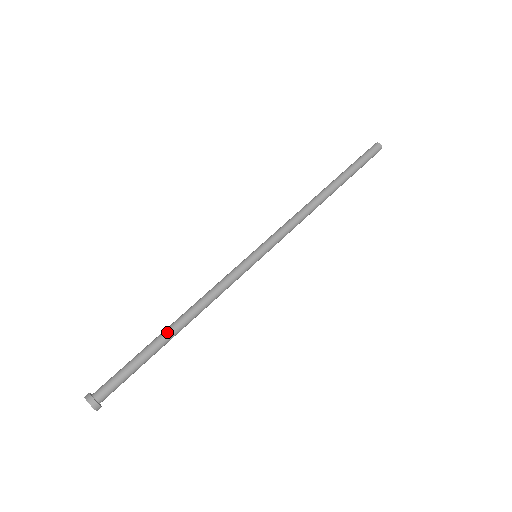
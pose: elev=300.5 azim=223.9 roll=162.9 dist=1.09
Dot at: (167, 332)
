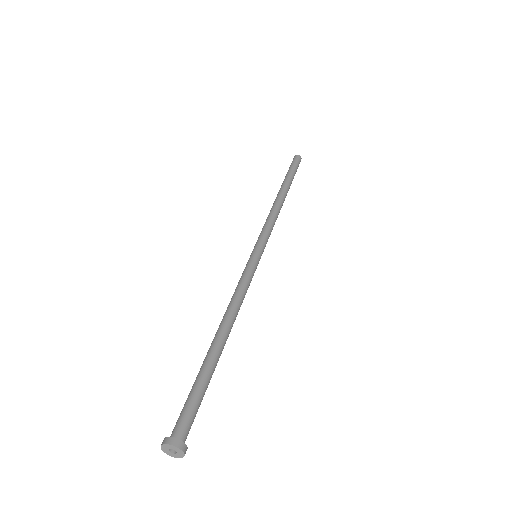
Dot at: (212, 343)
